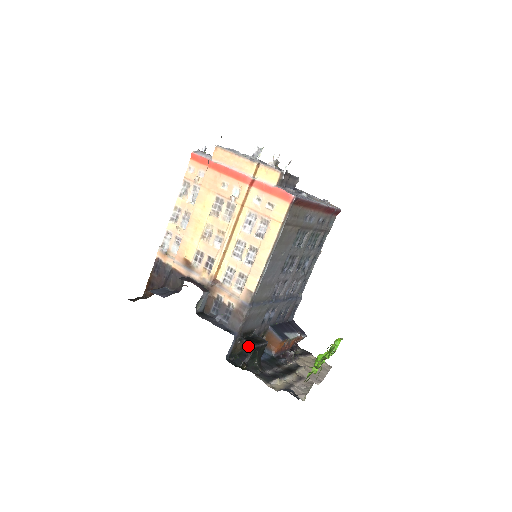
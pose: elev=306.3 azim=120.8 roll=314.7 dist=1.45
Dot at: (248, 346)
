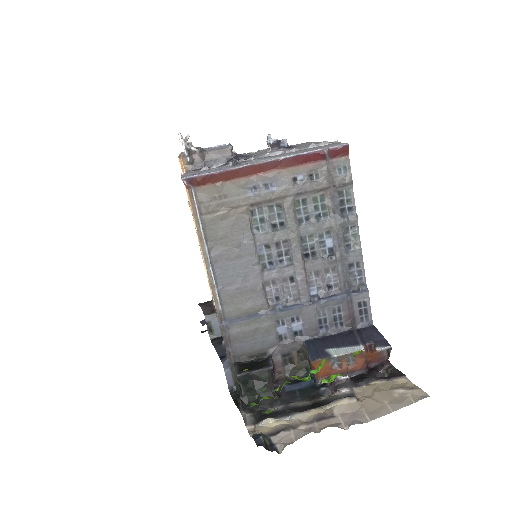
Dot at: (236, 375)
